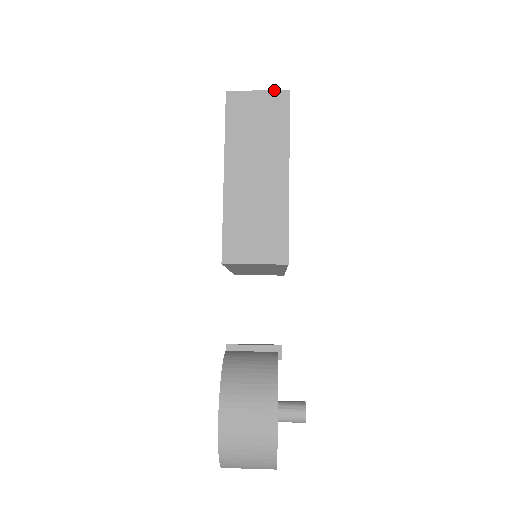
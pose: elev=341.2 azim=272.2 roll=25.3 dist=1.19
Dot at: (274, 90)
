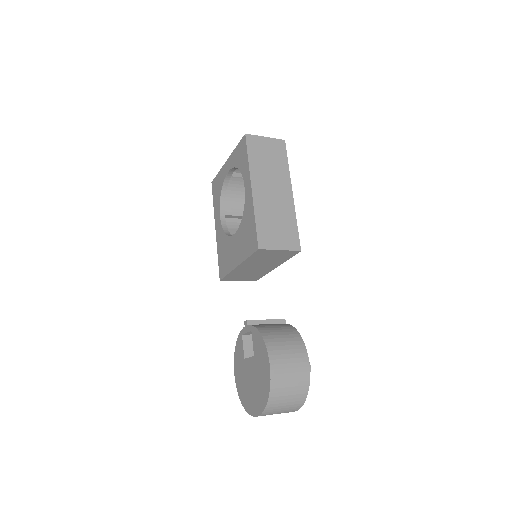
Dot at: (275, 138)
